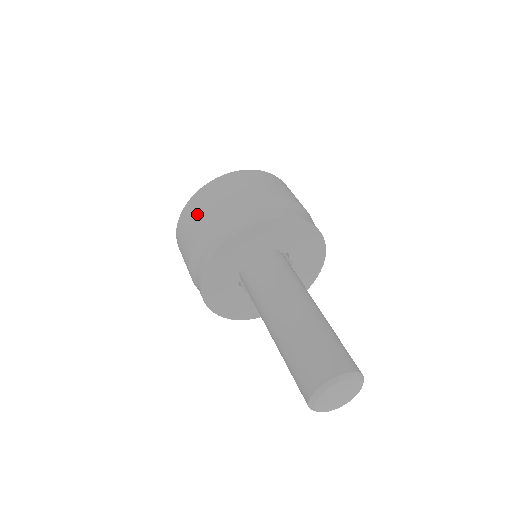
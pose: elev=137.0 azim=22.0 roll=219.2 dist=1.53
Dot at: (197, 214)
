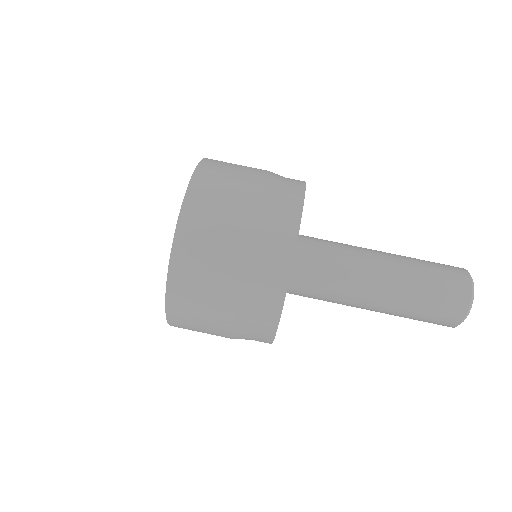
Dot at: (212, 247)
